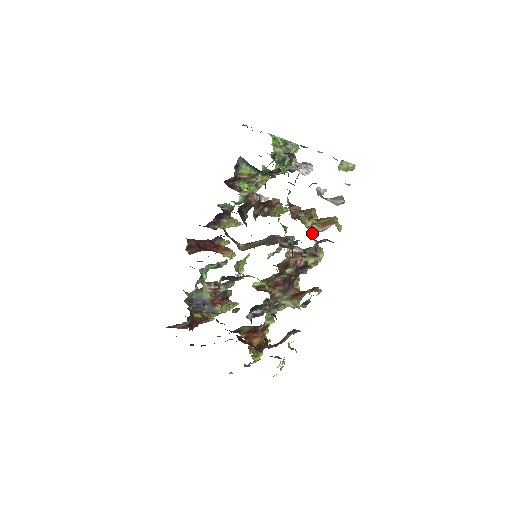
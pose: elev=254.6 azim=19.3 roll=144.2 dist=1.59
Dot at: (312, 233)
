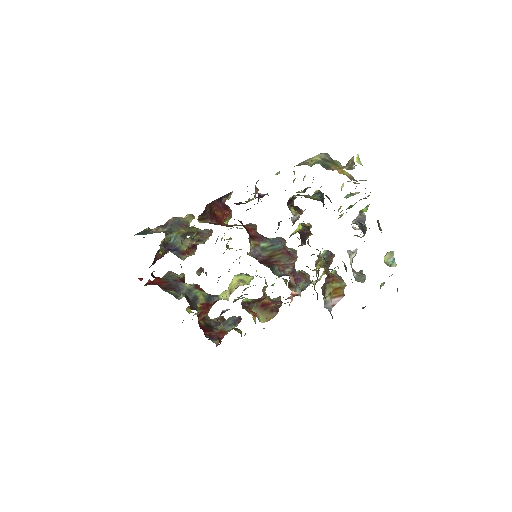
Dot at: (324, 307)
